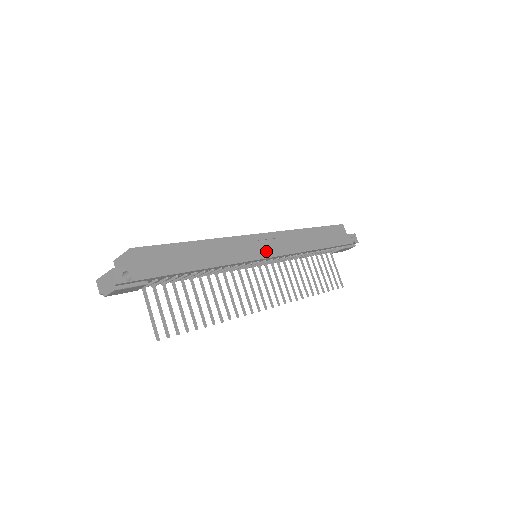
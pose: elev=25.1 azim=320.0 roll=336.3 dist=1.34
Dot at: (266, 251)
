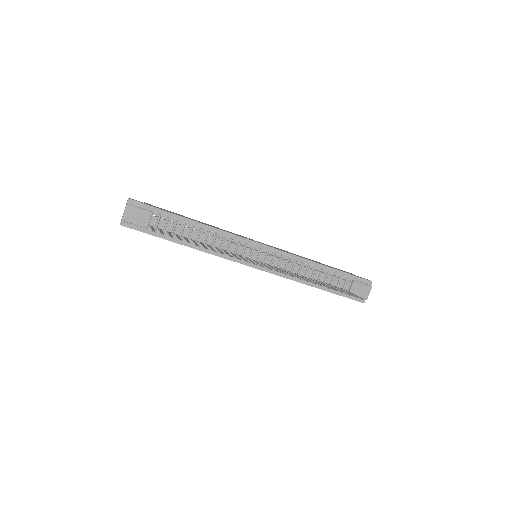
Dot at: occluded
